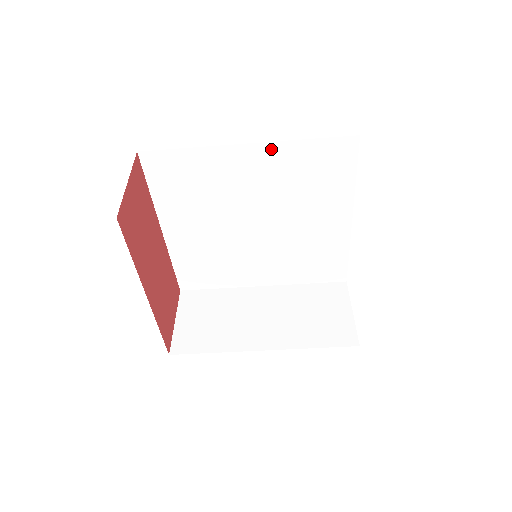
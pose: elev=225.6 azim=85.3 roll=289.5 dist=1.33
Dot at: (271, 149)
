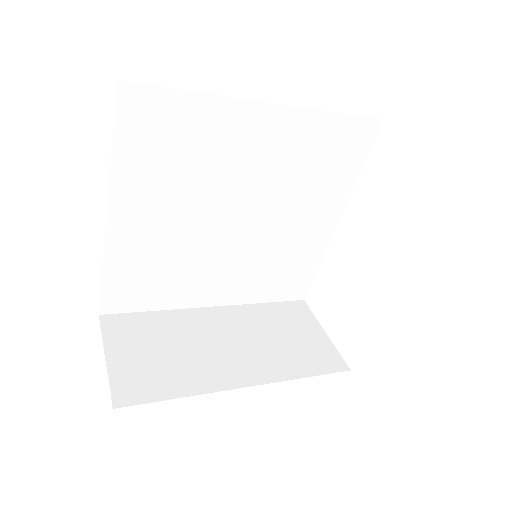
Dot at: (293, 117)
